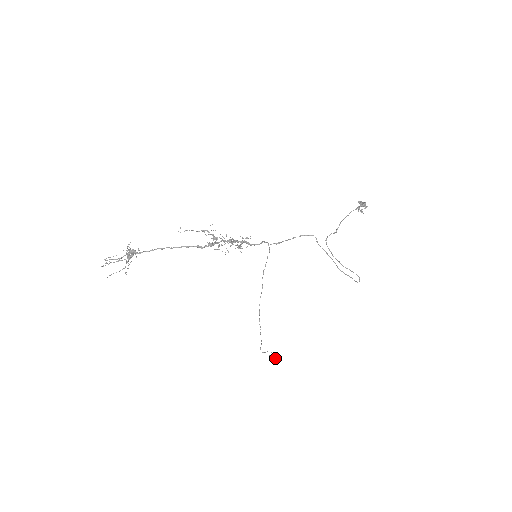
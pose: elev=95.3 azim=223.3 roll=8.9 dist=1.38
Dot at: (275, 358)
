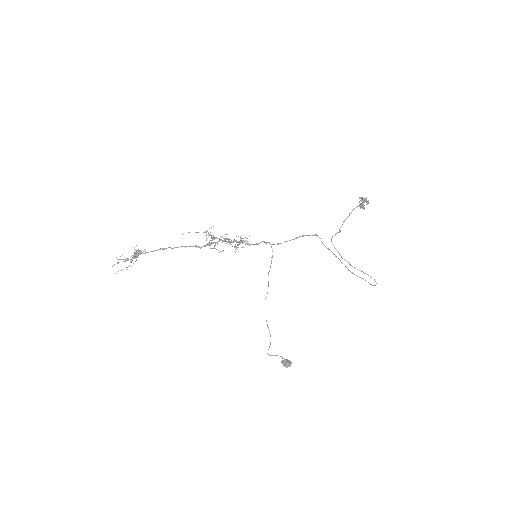
Dot at: (286, 363)
